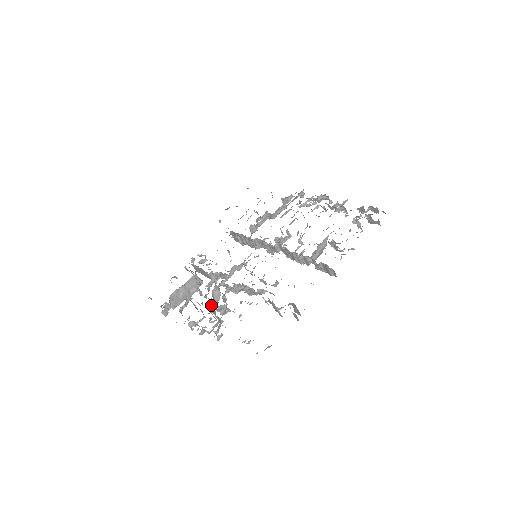
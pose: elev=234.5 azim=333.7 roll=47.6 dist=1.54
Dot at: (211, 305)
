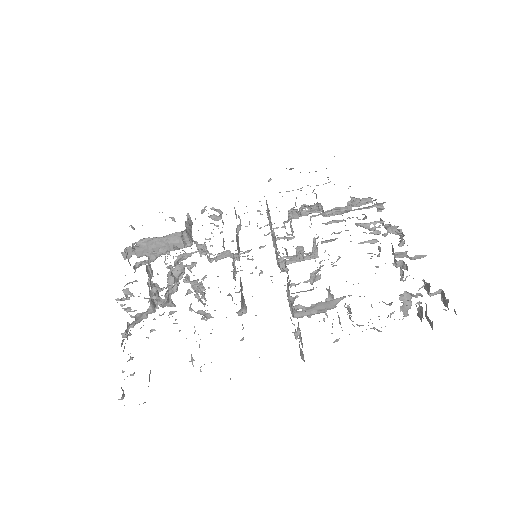
Dot at: occluded
